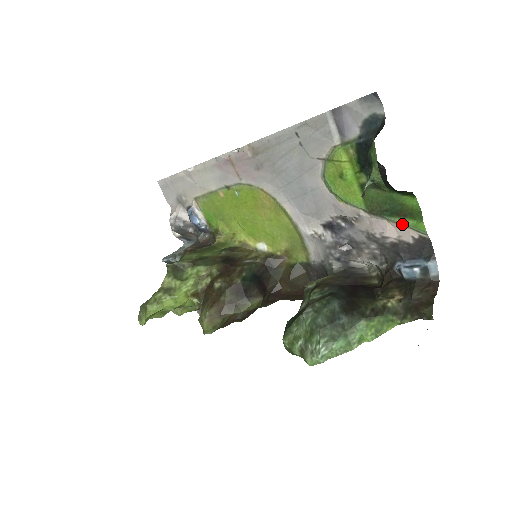
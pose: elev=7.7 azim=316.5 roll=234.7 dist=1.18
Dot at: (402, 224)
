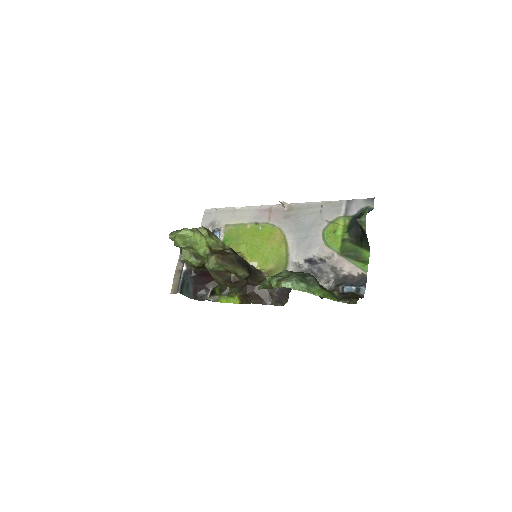
Dot at: (356, 264)
